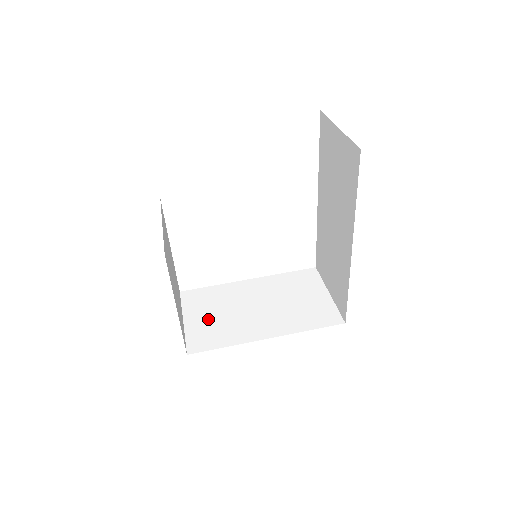
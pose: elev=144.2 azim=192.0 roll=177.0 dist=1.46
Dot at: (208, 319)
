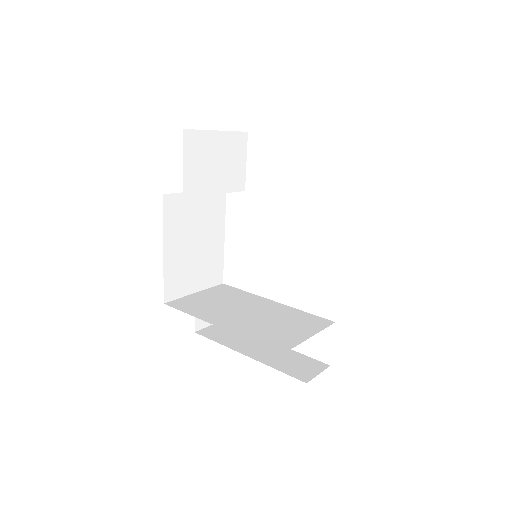
Dot at: (208, 300)
